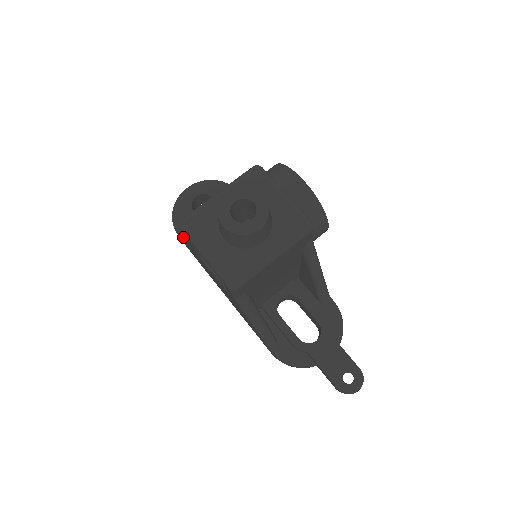
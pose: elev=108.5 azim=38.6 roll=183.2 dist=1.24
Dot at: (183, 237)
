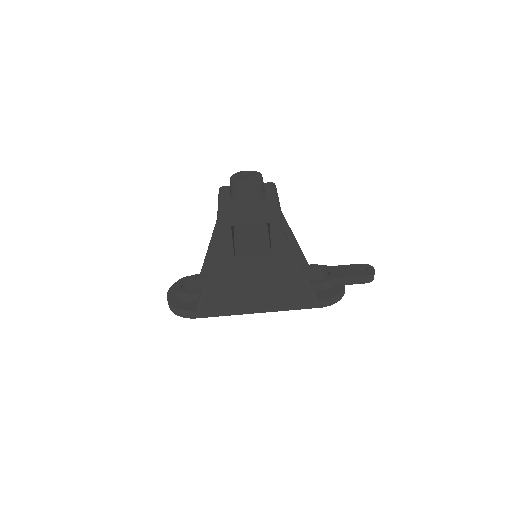
Dot at: (211, 272)
